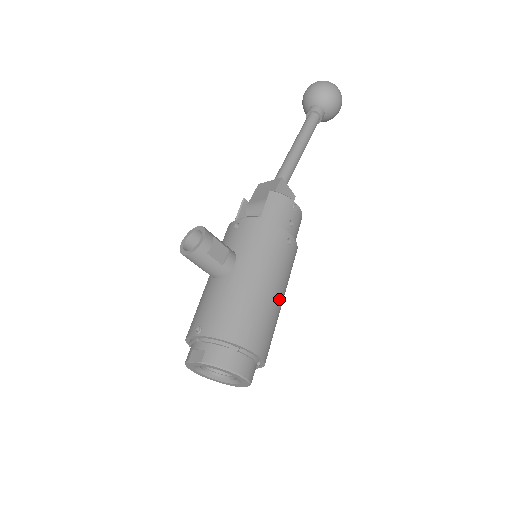
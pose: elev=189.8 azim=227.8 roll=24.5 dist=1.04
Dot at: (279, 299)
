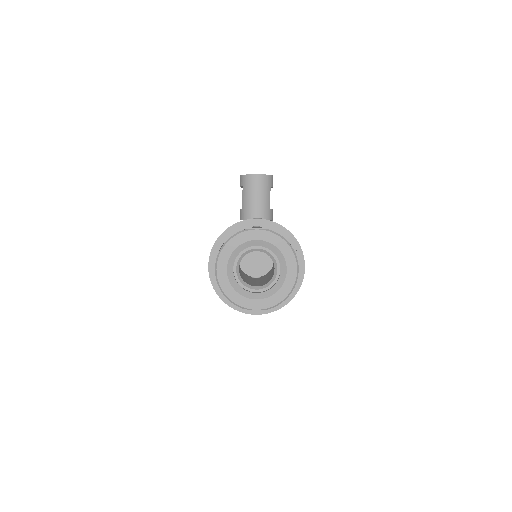
Dot at: occluded
